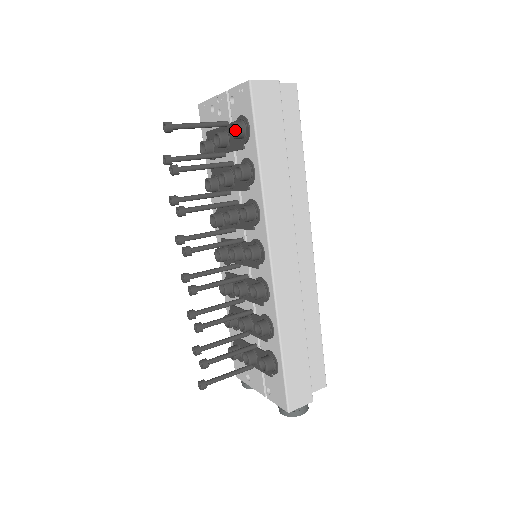
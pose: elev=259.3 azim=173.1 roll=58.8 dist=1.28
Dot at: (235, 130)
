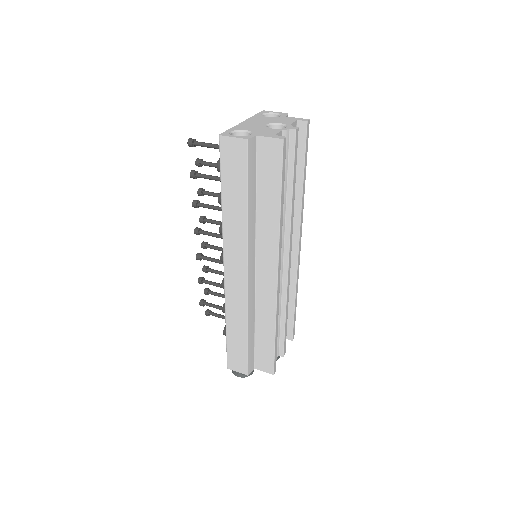
Dot at: occluded
